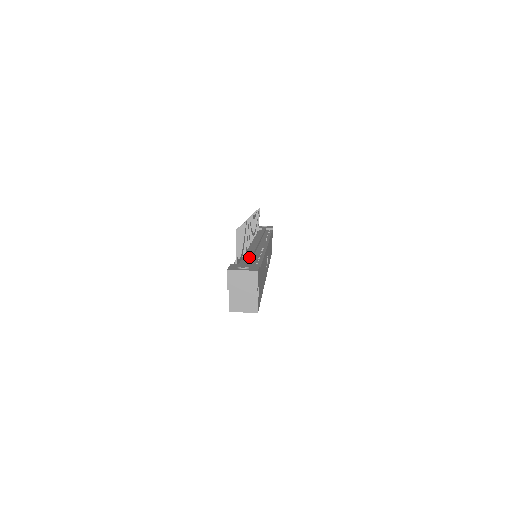
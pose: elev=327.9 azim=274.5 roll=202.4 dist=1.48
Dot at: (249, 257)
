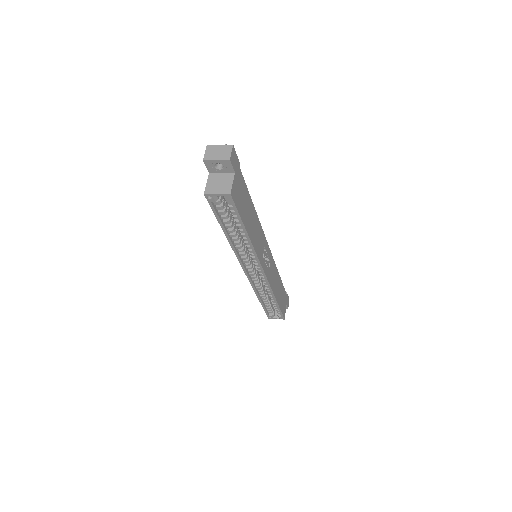
Dot at: occluded
